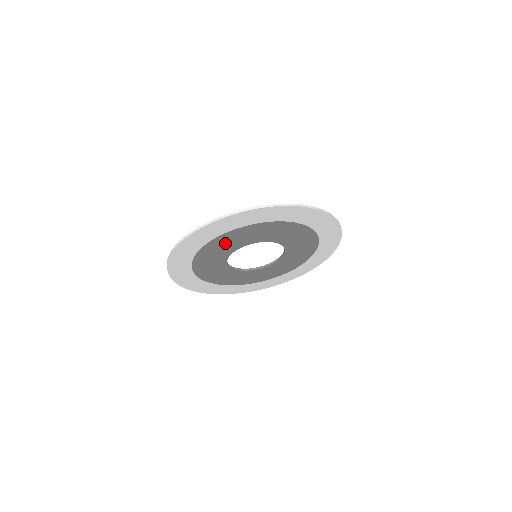
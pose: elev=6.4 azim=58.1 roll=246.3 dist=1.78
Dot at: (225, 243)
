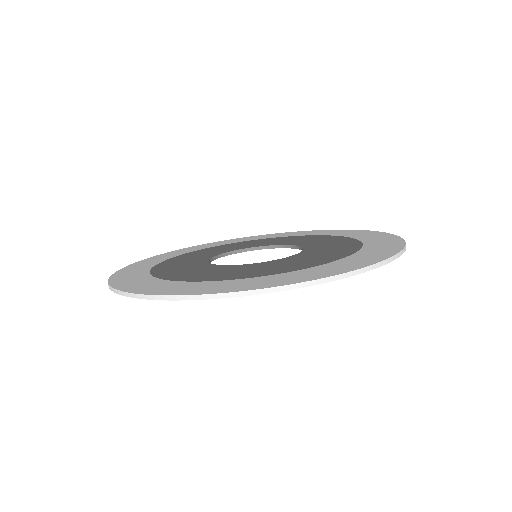
Dot at: occluded
